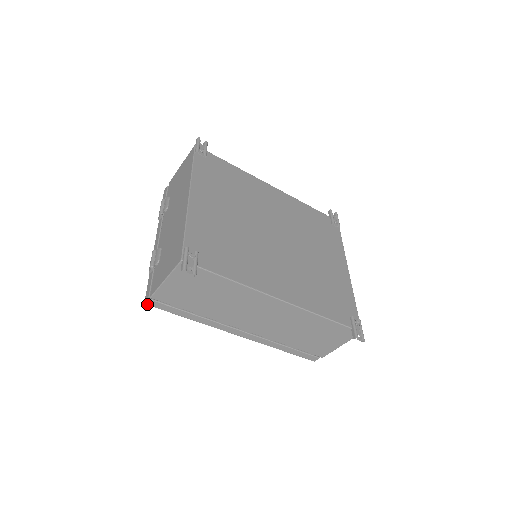
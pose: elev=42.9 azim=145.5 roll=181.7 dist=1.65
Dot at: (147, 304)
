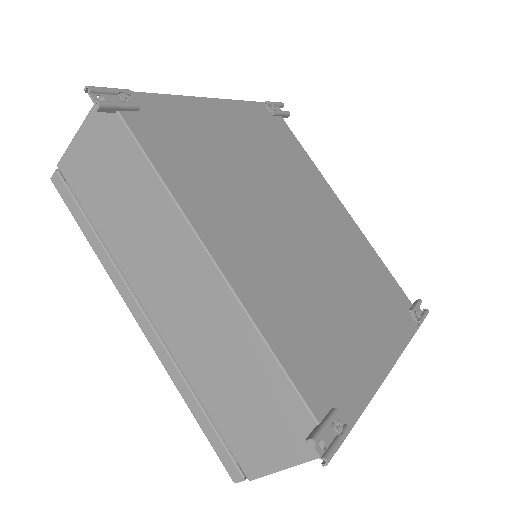
Dot at: (53, 180)
